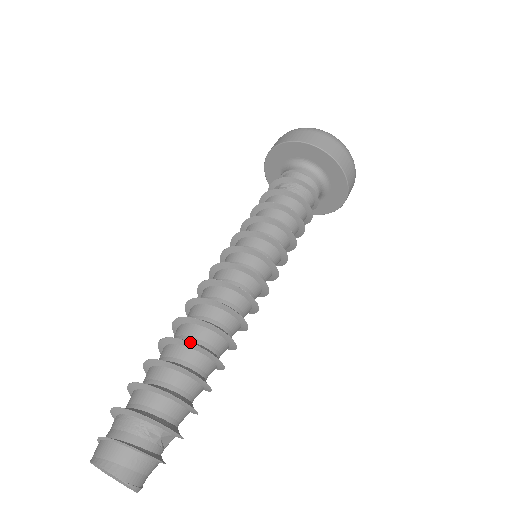
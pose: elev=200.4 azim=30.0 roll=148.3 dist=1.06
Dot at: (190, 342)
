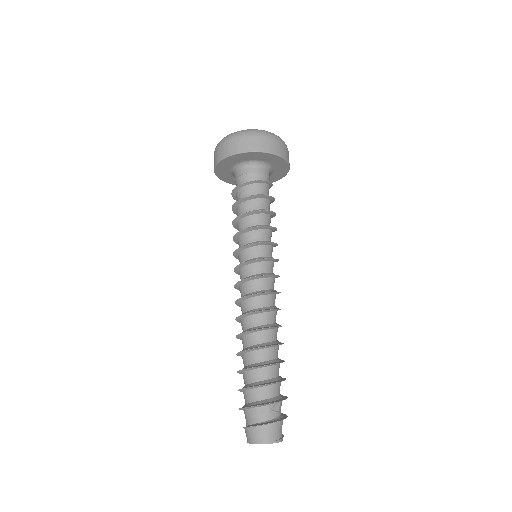
Dot at: (247, 350)
